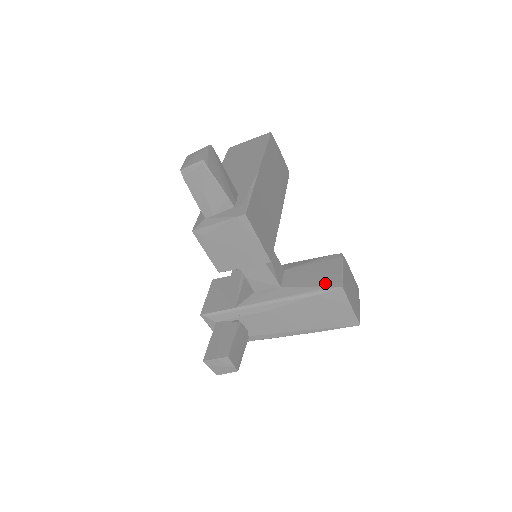
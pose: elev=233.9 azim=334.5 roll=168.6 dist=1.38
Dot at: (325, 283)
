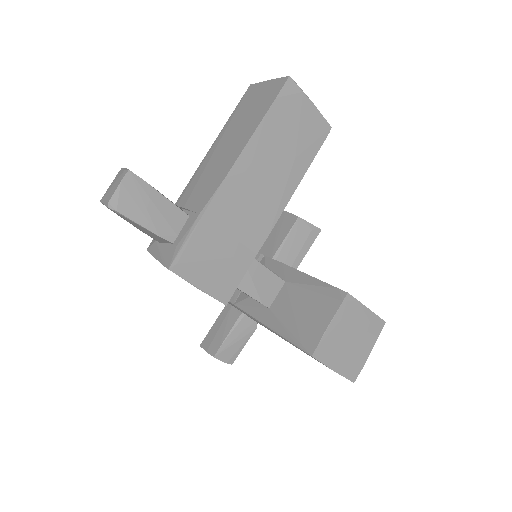
Dot at: (301, 336)
